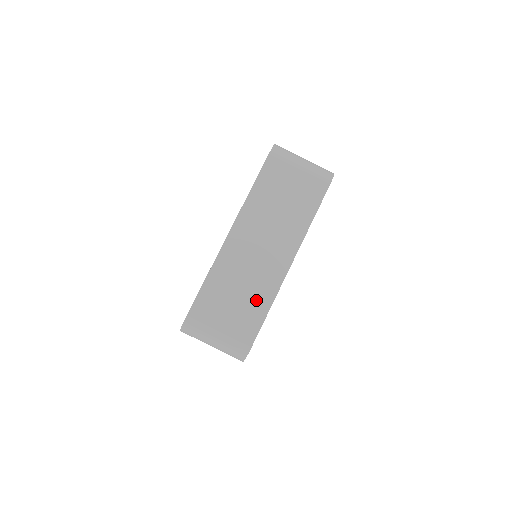
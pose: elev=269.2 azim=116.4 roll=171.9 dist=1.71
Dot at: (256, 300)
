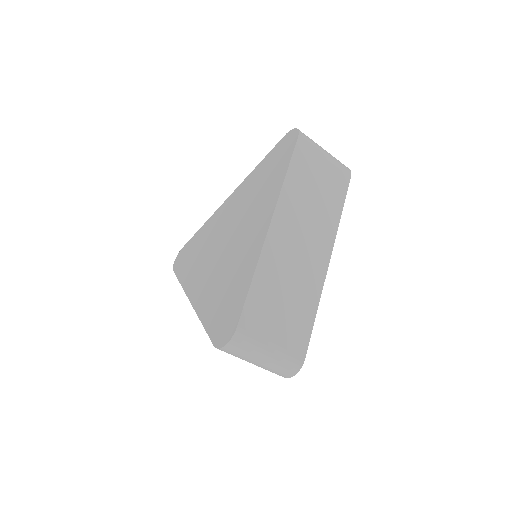
Dot at: (304, 302)
